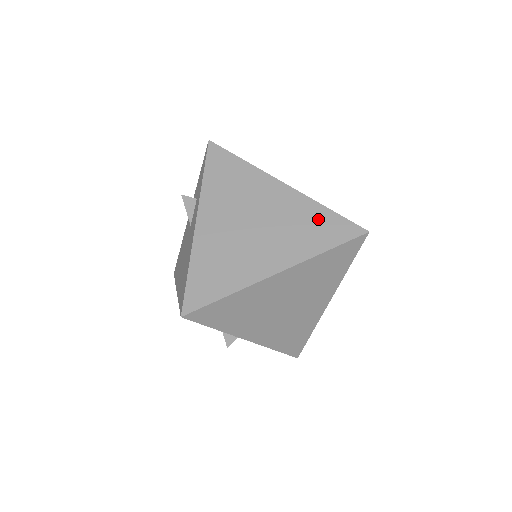
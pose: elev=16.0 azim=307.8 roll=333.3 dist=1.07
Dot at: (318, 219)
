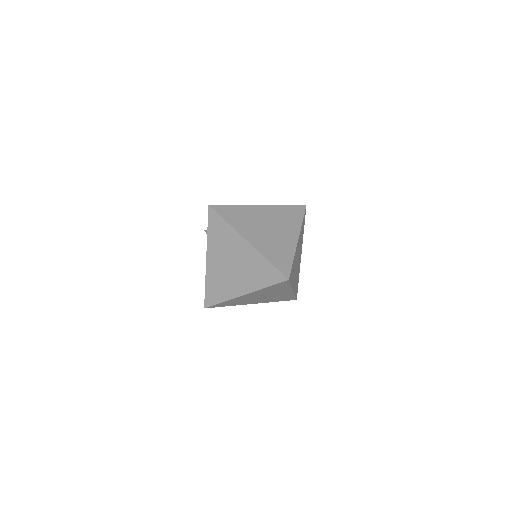
Dot at: (263, 267)
